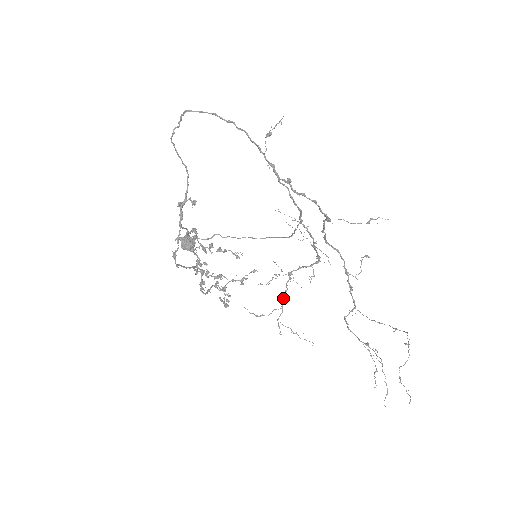
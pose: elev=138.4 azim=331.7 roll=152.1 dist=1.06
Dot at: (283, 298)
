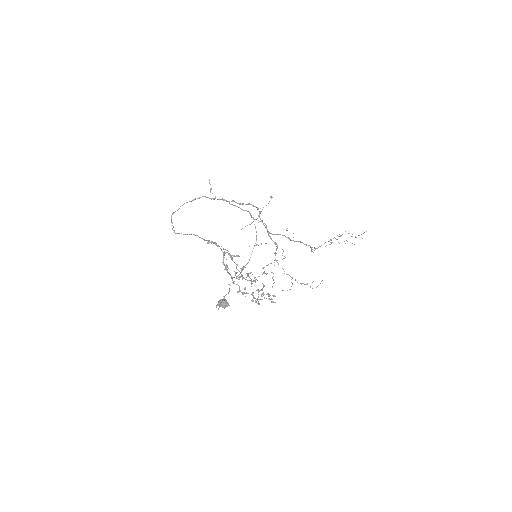
Dot at: (287, 274)
